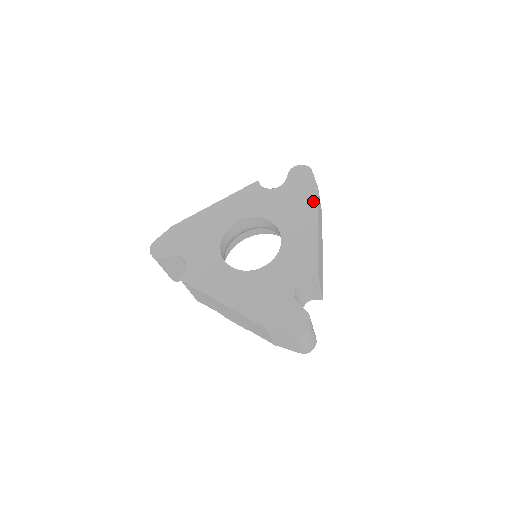
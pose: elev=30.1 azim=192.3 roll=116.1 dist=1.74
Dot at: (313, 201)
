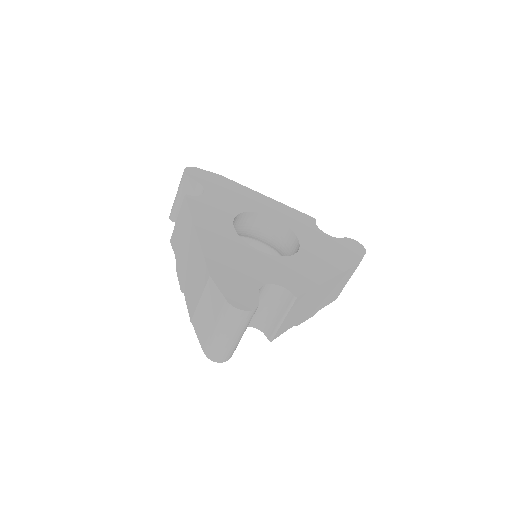
Dot at: (347, 264)
